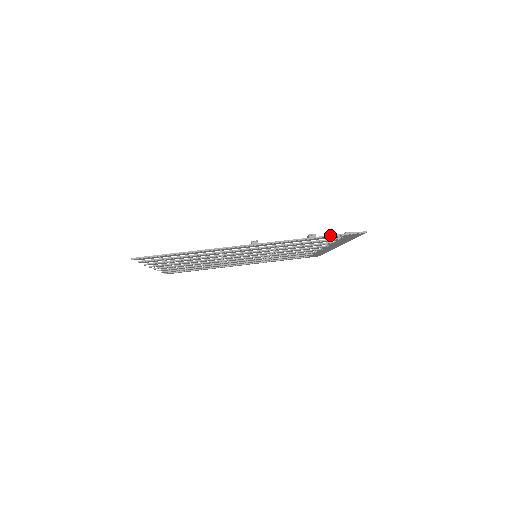
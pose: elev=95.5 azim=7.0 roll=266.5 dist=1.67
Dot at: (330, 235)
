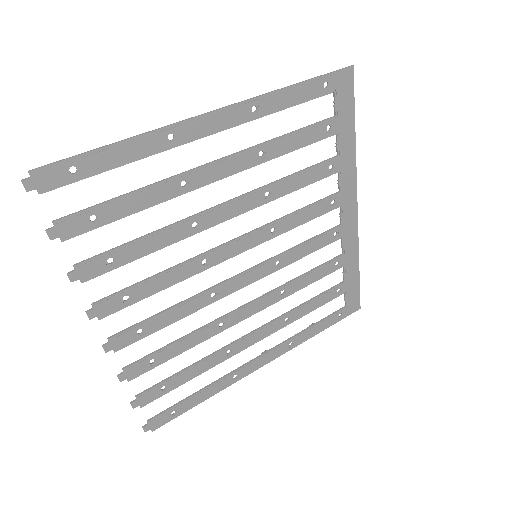
Dot at: (311, 78)
